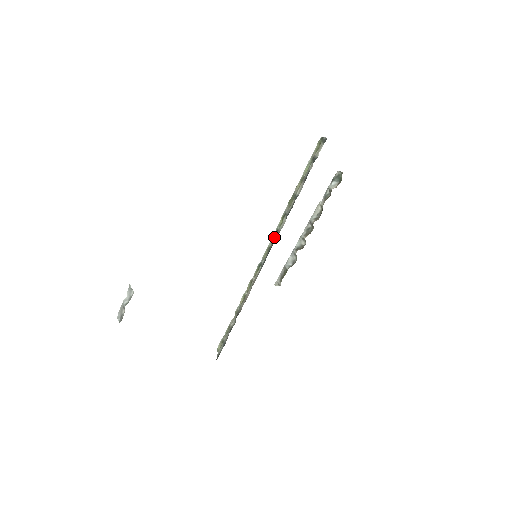
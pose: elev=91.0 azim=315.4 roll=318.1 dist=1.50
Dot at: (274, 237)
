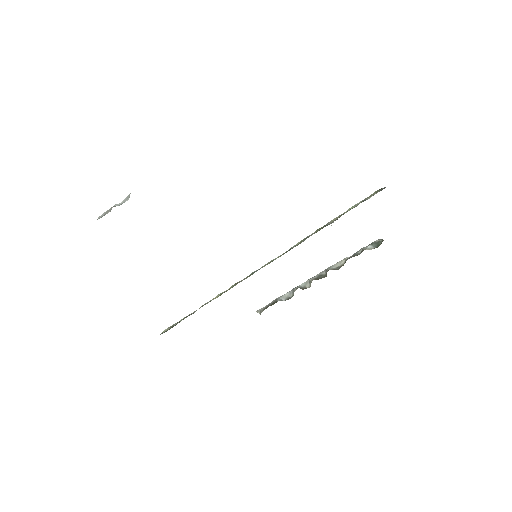
Dot at: (284, 253)
